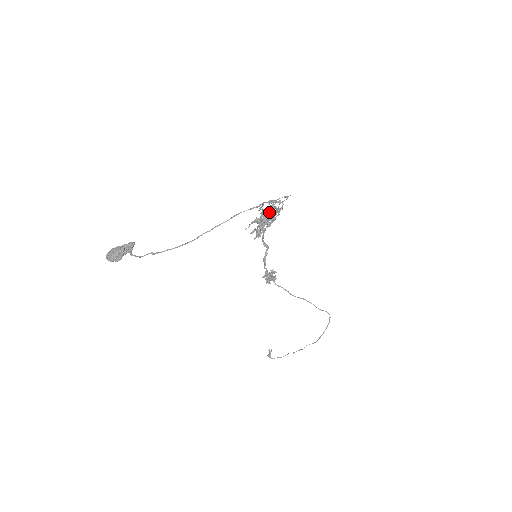
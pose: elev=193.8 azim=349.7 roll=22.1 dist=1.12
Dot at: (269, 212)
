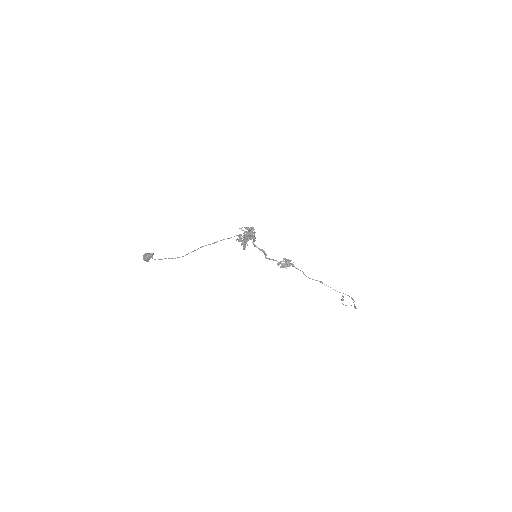
Dot at: occluded
